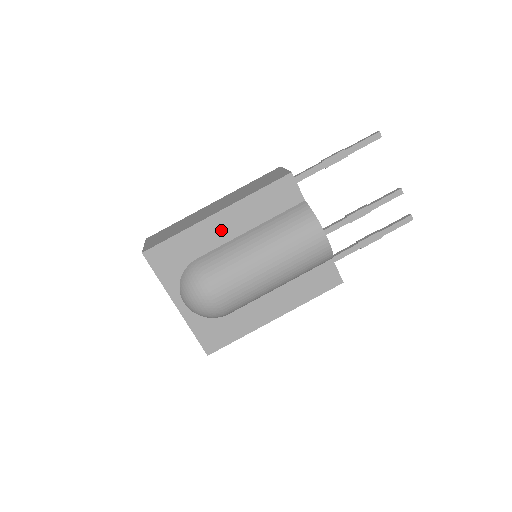
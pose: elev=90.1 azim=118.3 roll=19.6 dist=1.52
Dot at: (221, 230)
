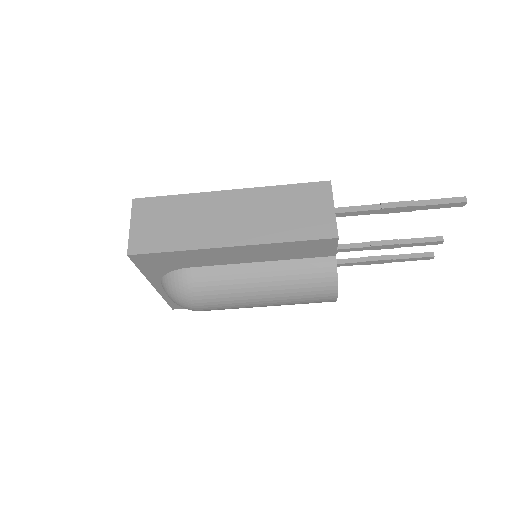
Dot at: (228, 257)
